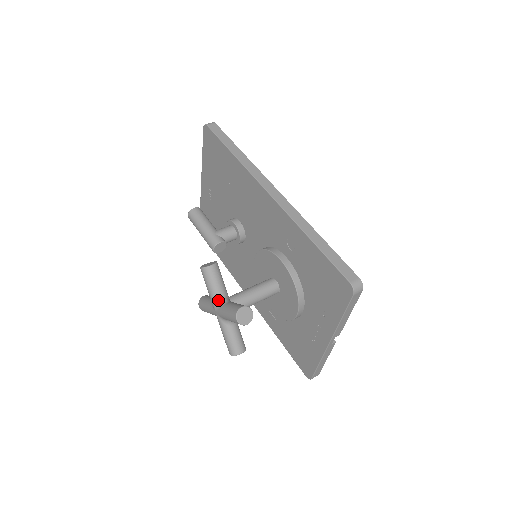
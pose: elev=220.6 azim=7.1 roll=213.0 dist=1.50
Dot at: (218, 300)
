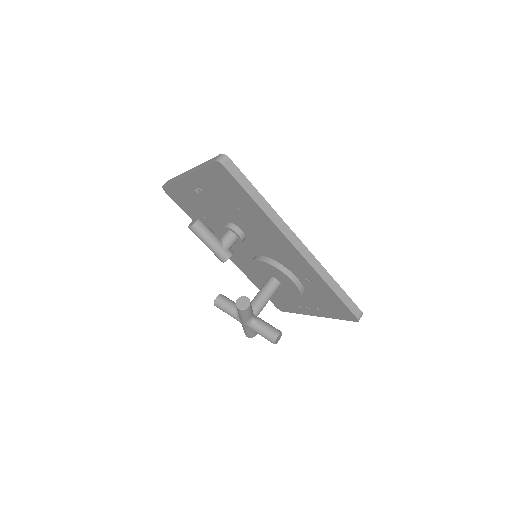
Dot at: (249, 321)
